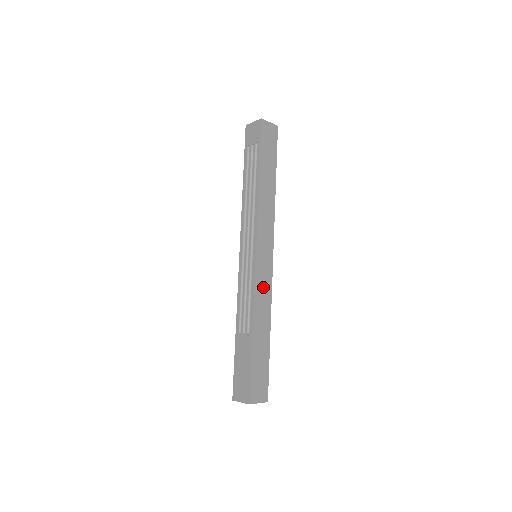
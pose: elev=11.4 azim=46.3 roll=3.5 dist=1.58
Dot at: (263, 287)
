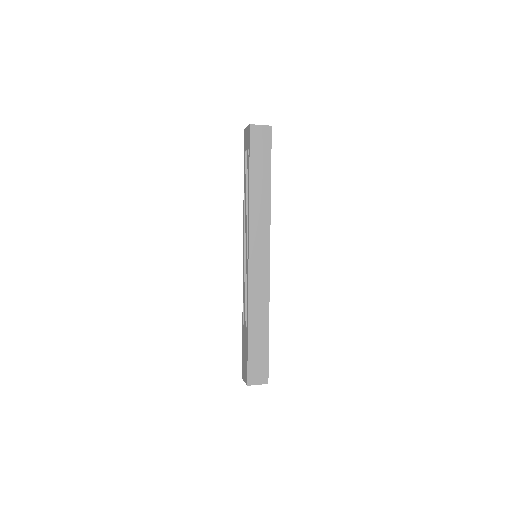
Dot at: (259, 286)
